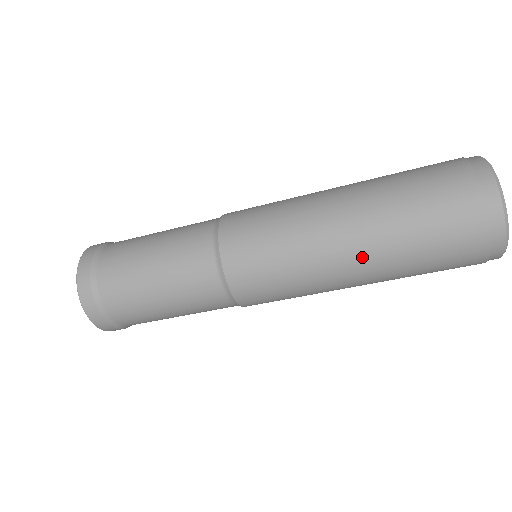
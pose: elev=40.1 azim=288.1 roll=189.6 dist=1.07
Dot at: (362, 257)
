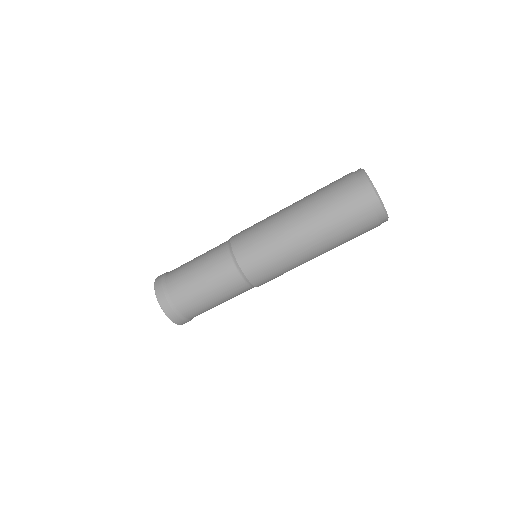
Dot at: (318, 248)
